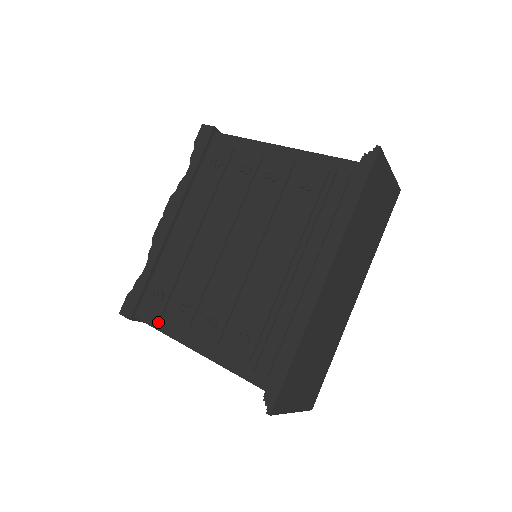
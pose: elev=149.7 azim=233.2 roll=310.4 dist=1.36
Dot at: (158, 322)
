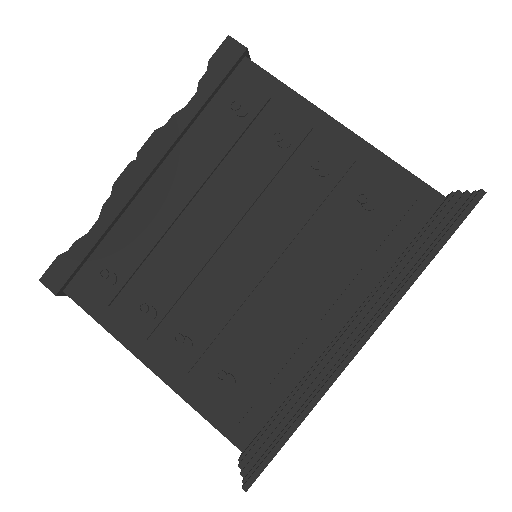
Dot at: (100, 312)
